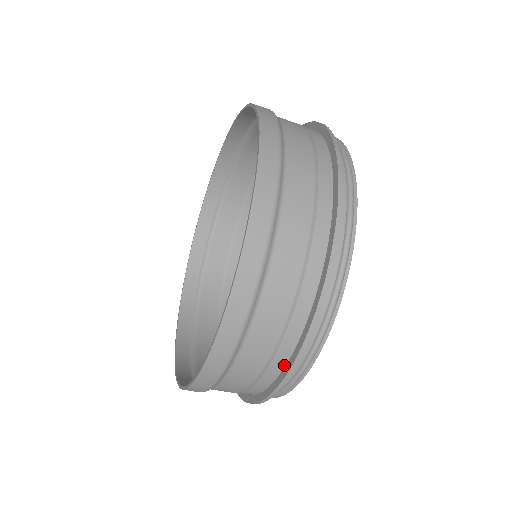
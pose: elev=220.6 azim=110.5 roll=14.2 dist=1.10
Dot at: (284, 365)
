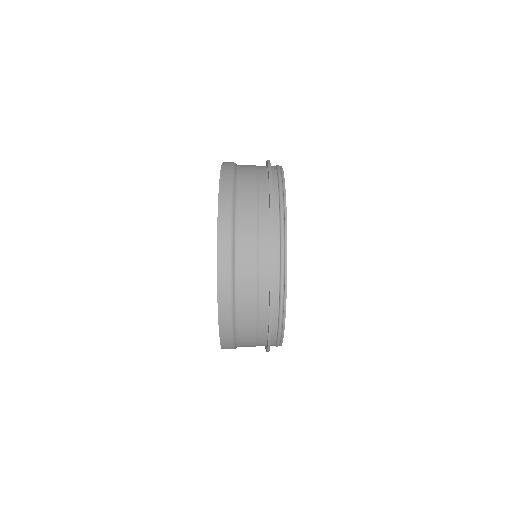
Dot at: occluded
